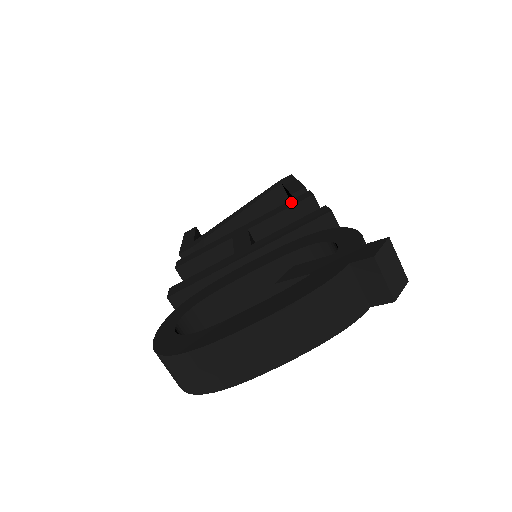
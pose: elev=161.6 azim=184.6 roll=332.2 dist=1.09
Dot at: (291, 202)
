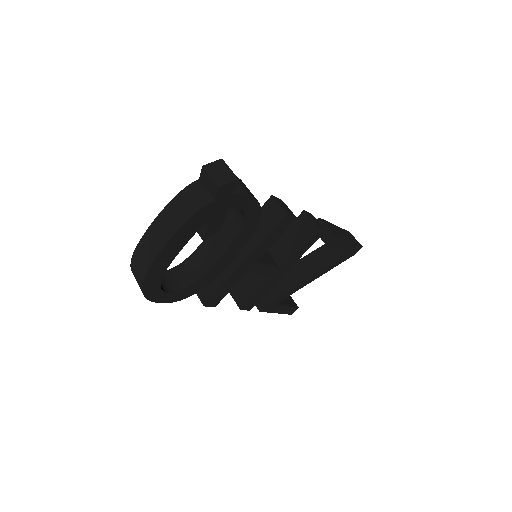
Dot at: occluded
